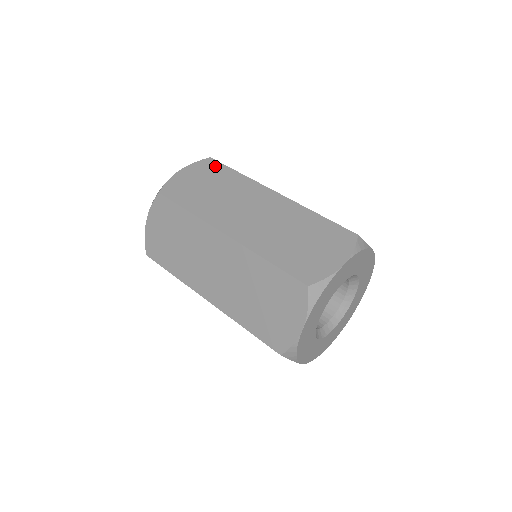
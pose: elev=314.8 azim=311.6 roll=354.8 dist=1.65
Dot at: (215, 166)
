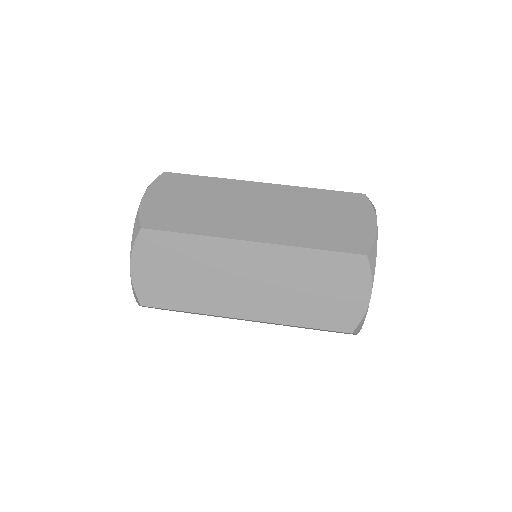
Dot at: (159, 240)
